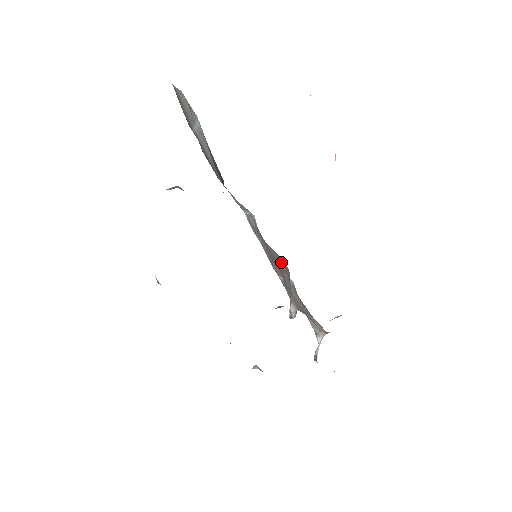
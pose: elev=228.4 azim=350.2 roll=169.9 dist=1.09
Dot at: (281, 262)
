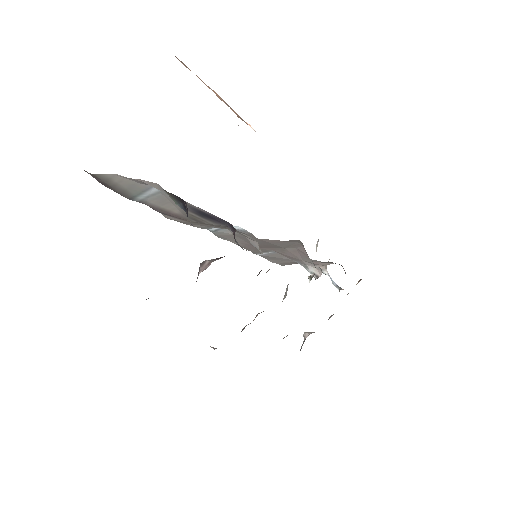
Dot at: (286, 244)
